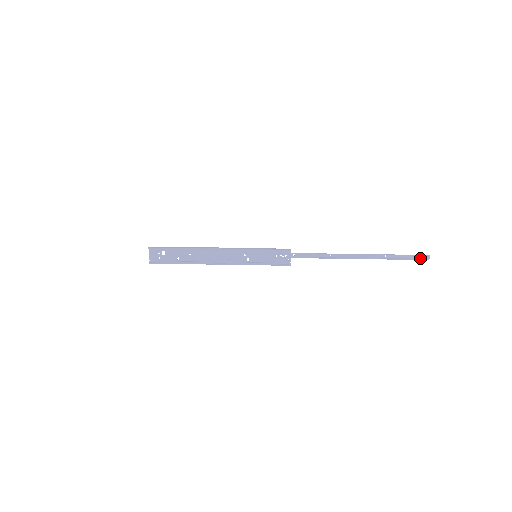
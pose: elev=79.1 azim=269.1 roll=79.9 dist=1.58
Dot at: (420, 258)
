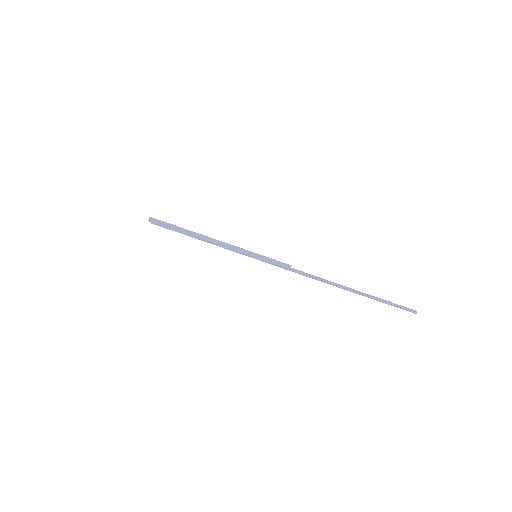
Dot at: occluded
